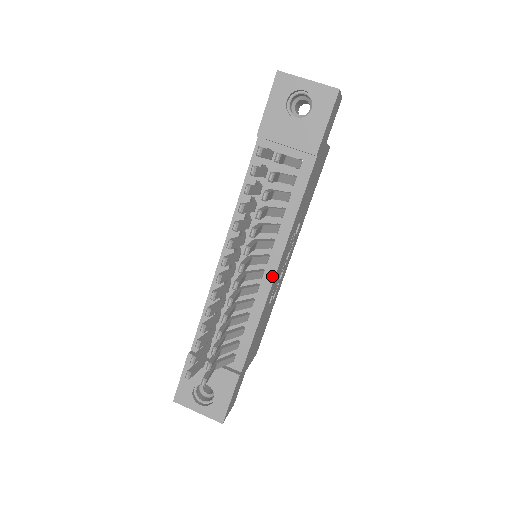
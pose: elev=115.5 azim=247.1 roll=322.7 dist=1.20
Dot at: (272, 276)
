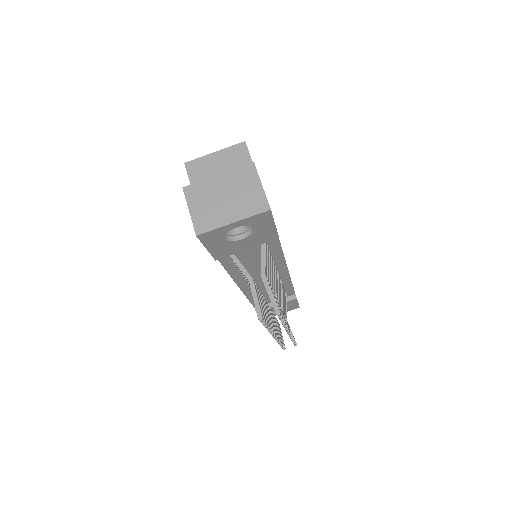
Dot at: (286, 272)
